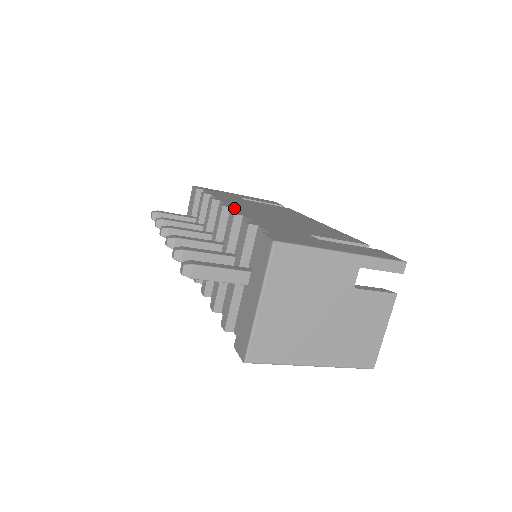
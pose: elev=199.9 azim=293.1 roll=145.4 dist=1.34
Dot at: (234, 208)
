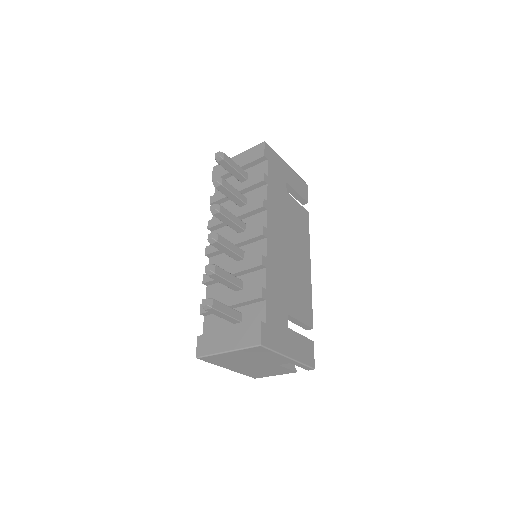
Dot at: (268, 241)
